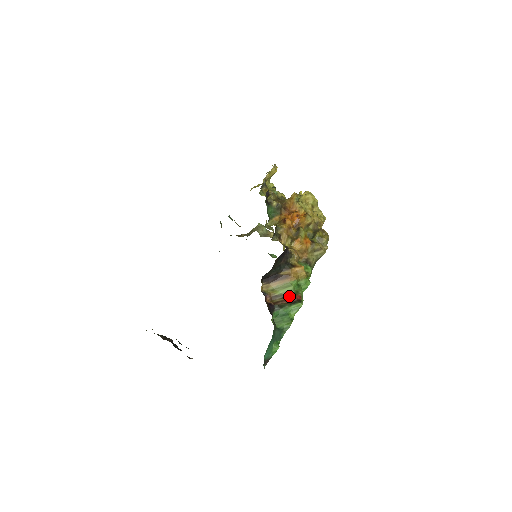
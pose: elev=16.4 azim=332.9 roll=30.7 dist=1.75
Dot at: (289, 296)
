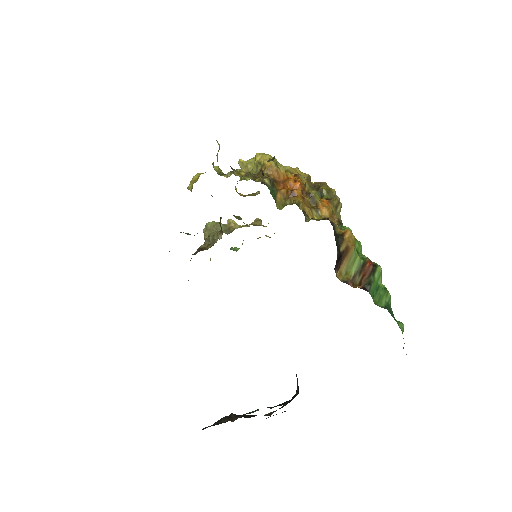
Dot at: (363, 268)
